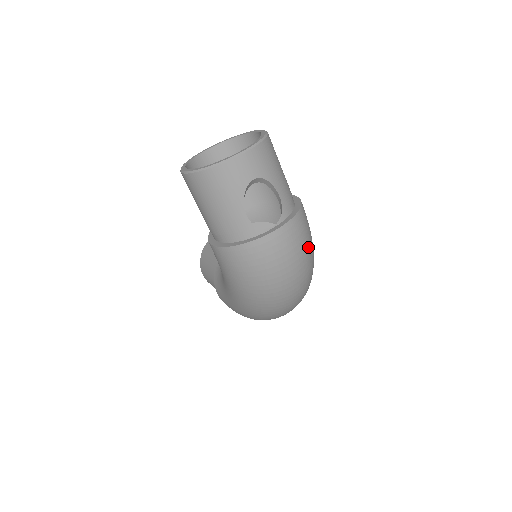
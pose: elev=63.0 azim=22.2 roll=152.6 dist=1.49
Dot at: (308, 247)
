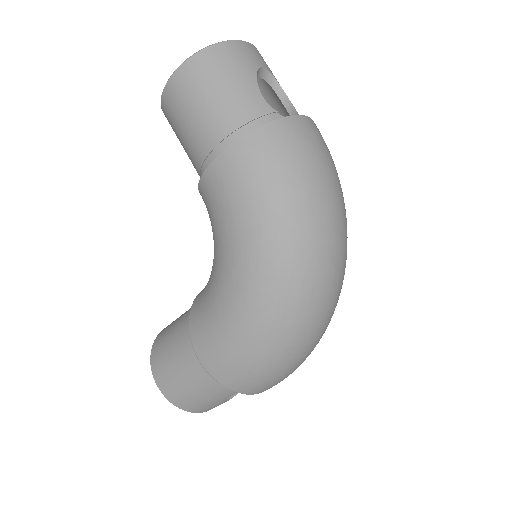
Dot at: occluded
